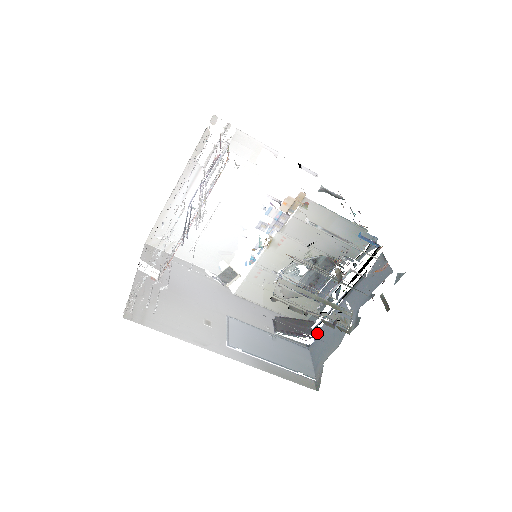
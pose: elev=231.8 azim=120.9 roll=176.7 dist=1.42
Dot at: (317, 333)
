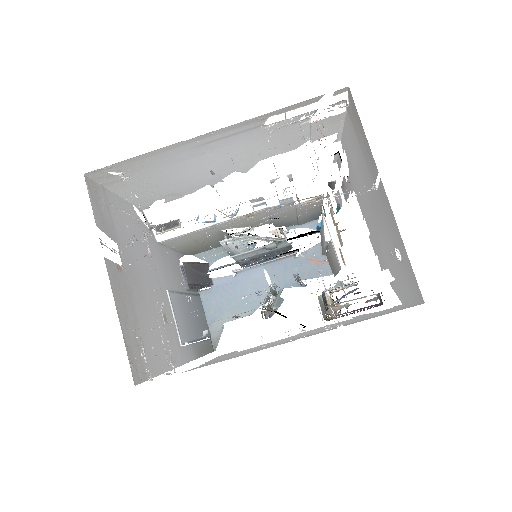
Dot at: (214, 282)
